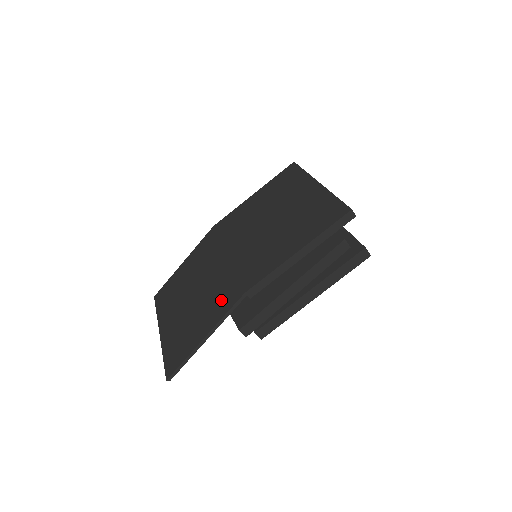
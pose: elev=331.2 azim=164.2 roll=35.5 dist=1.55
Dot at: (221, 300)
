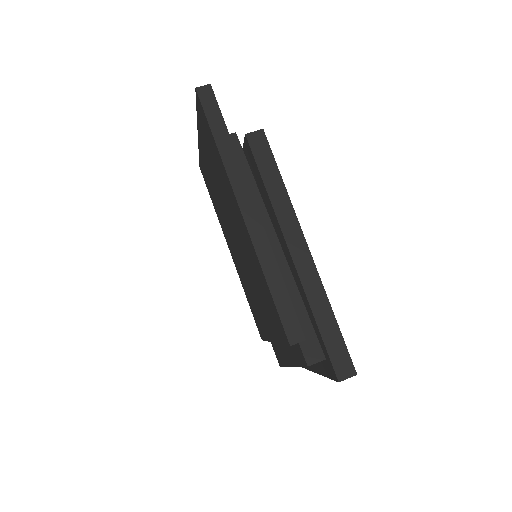
Dot at: occluded
